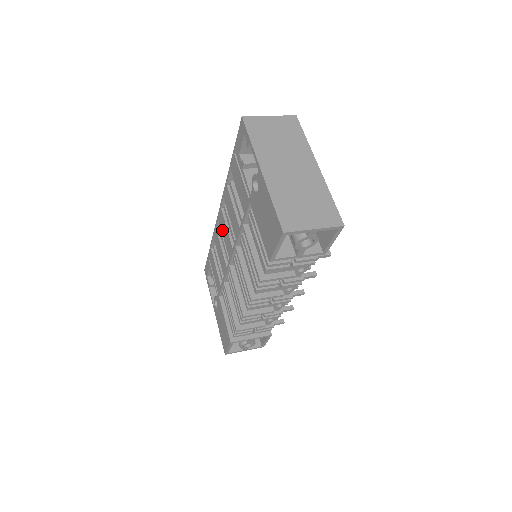
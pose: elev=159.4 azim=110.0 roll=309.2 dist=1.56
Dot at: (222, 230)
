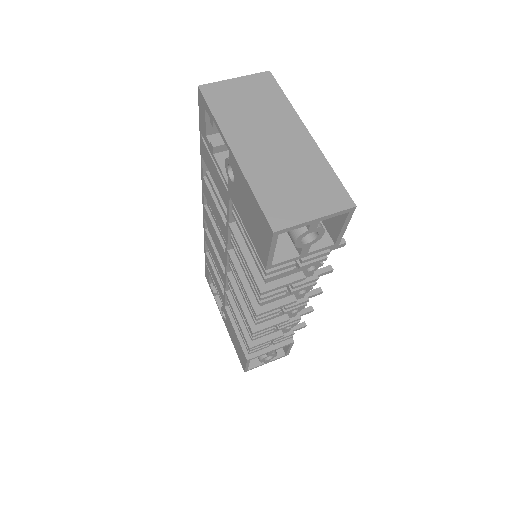
Dot at: (211, 231)
